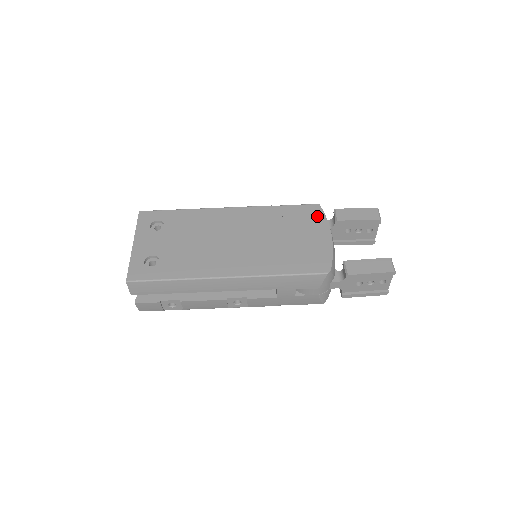
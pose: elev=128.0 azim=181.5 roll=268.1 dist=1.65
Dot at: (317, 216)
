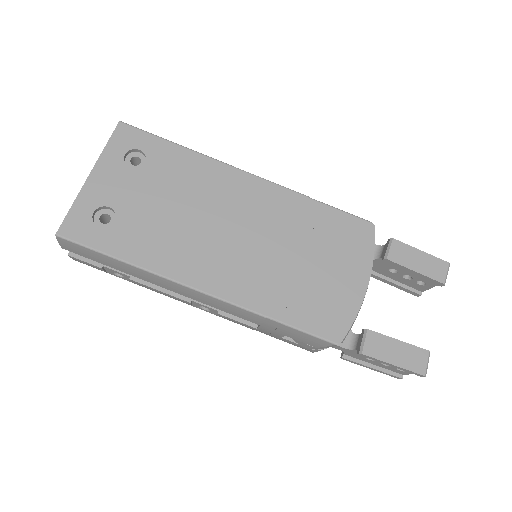
Dot at: (363, 243)
